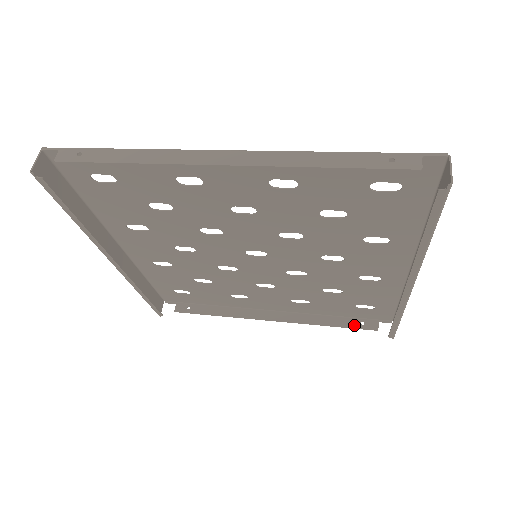
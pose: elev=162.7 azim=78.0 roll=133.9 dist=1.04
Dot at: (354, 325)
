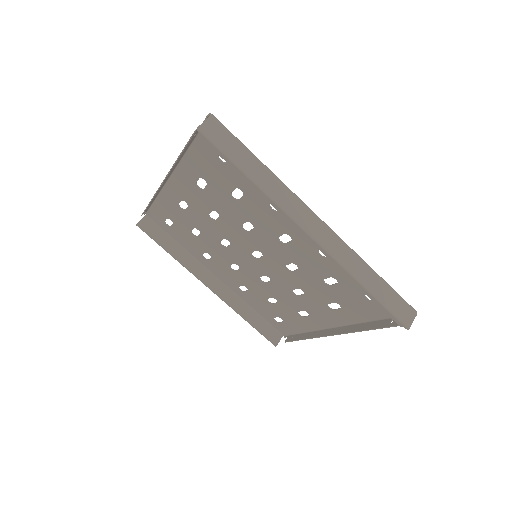
Dot at: (384, 325)
